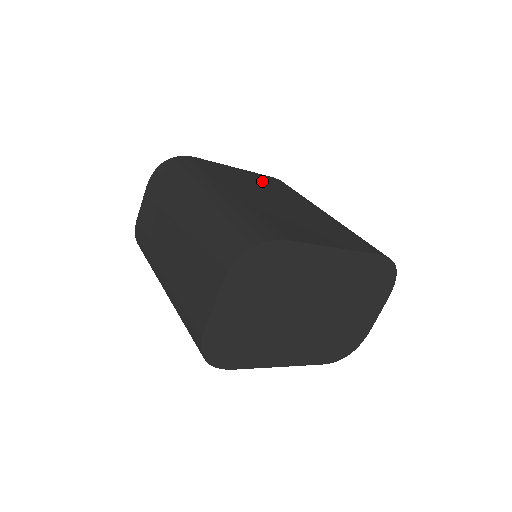
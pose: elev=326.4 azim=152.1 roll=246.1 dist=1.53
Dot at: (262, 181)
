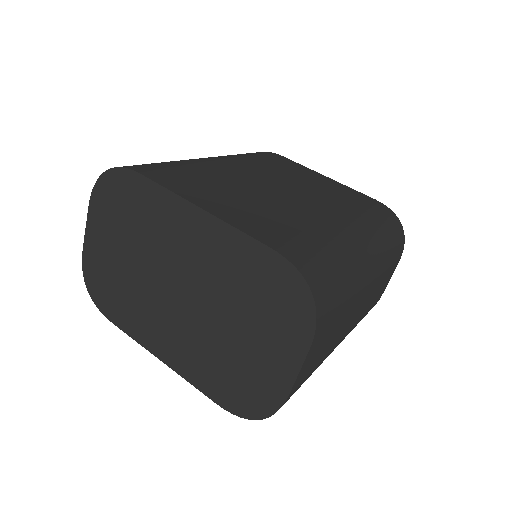
Dot at: (328, 187)
